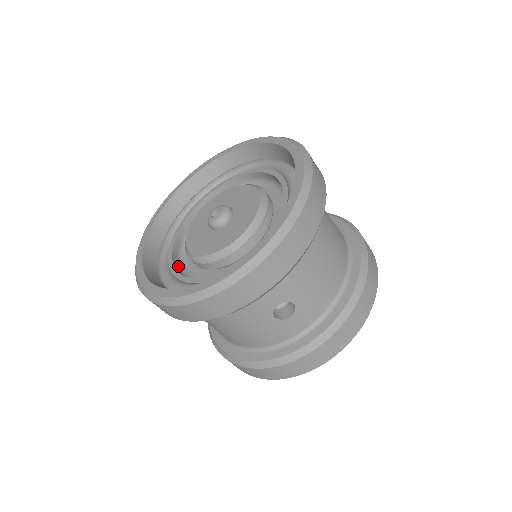
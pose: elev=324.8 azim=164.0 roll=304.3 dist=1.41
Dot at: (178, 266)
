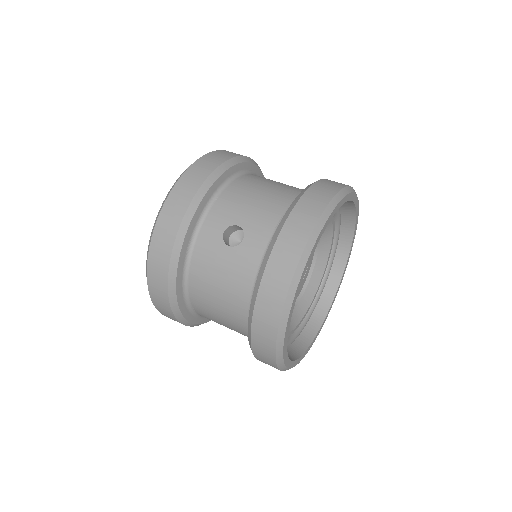
Dot at: occluded
